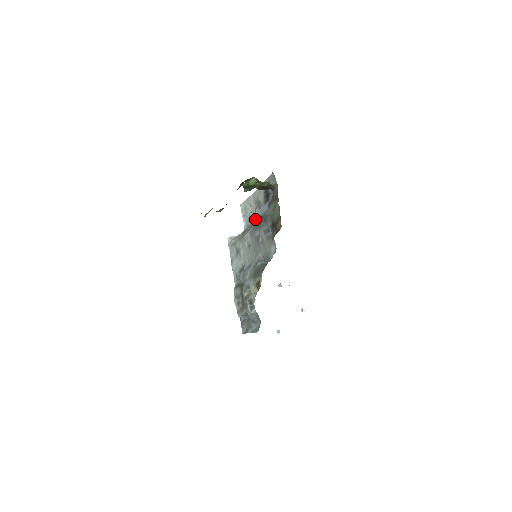
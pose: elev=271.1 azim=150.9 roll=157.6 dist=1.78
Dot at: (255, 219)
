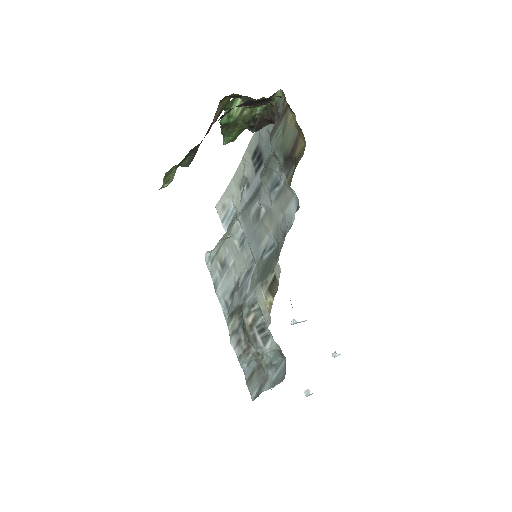
Dot at: occluded
